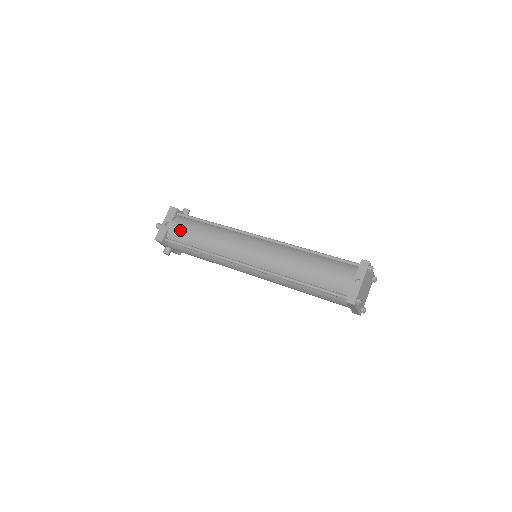
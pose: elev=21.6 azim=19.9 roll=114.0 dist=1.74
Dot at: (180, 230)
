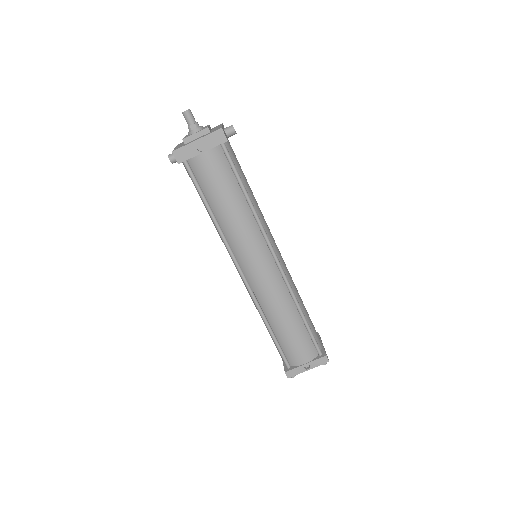
Dot at: (209, 172)
